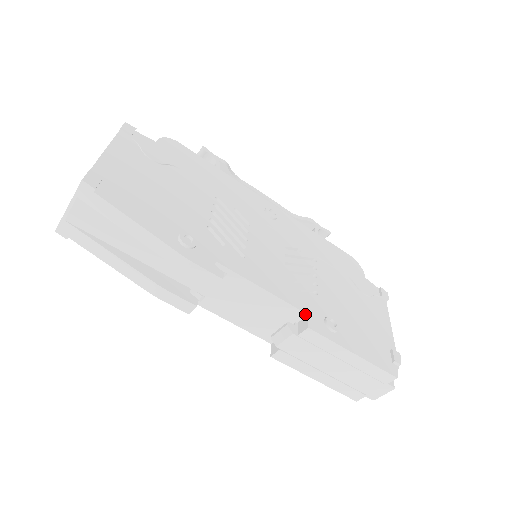
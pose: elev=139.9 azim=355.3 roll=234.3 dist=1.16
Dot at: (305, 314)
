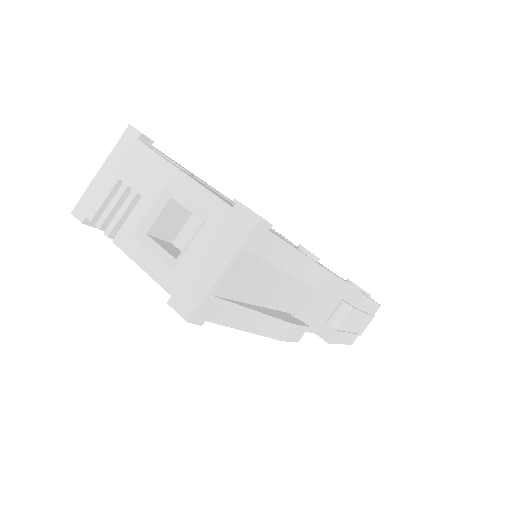
Dot at: (349, 285)
